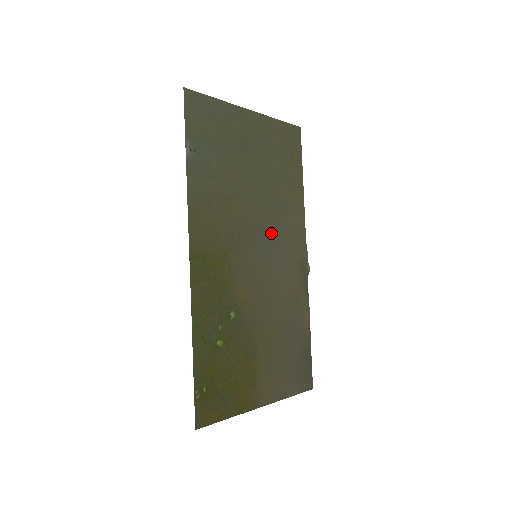
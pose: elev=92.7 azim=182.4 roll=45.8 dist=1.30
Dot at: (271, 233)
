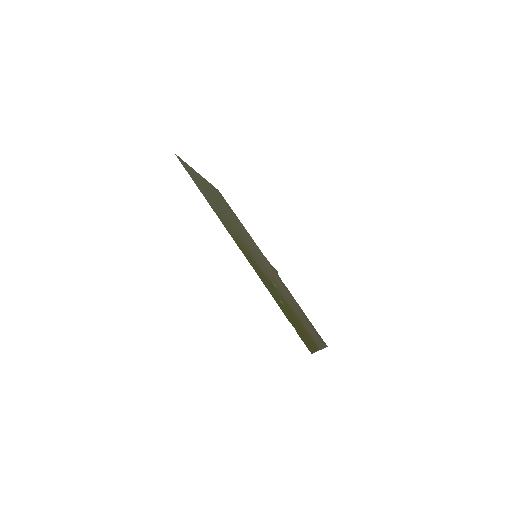
Dot at: (251, 245)
